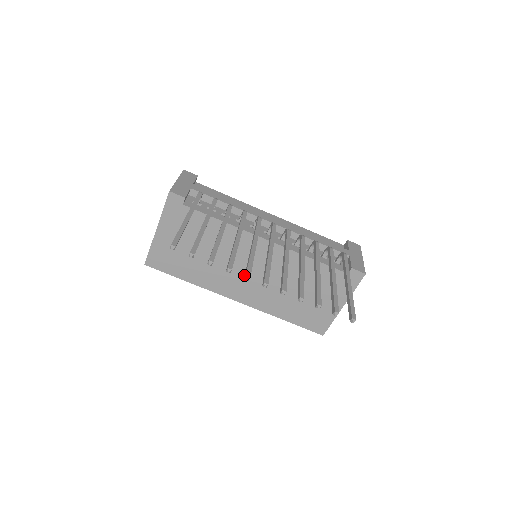
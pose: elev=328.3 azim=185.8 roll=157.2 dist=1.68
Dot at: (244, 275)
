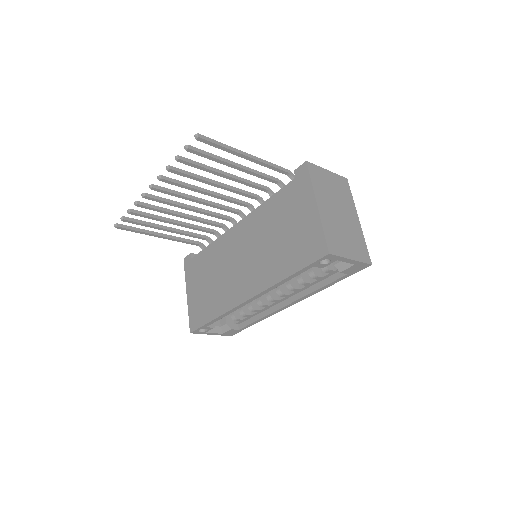
Dot at: (240, 268)
